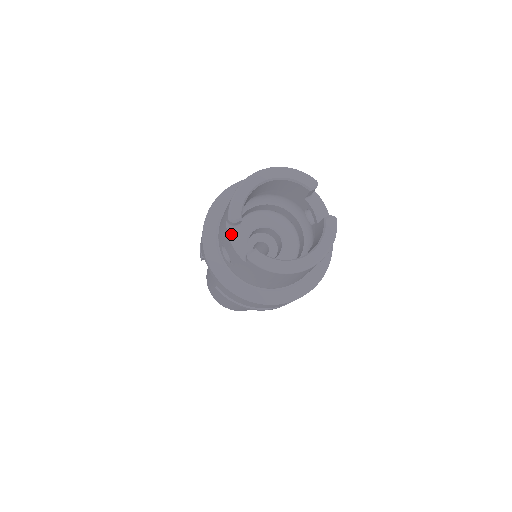
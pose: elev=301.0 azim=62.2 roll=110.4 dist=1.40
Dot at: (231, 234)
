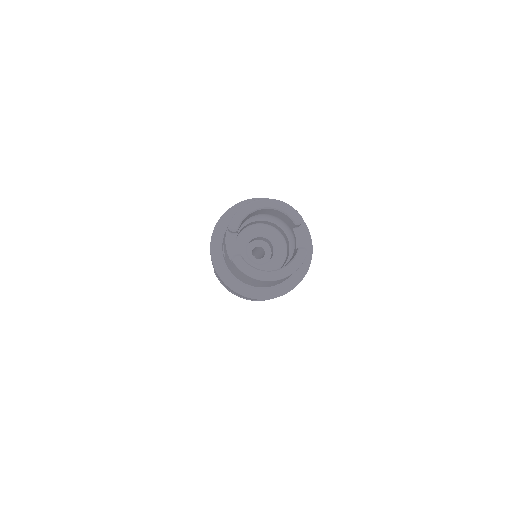
Dot at: (228, 238)
